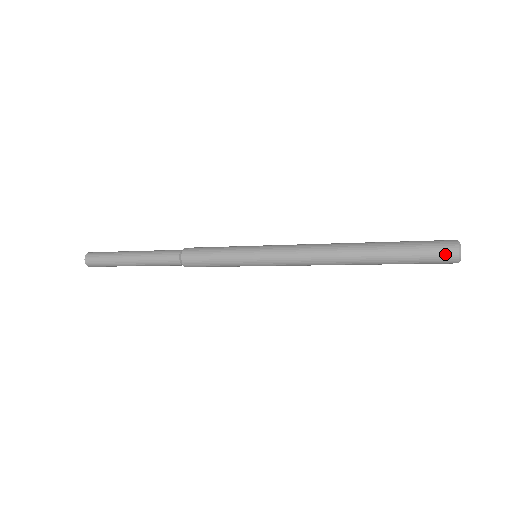
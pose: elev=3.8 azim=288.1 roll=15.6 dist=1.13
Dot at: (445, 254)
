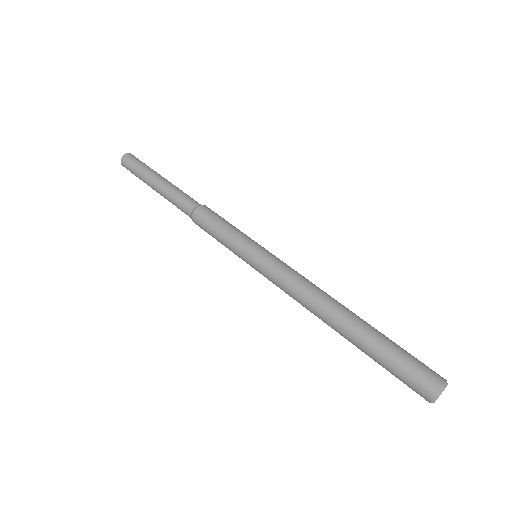
Dot at: (419, 390)
